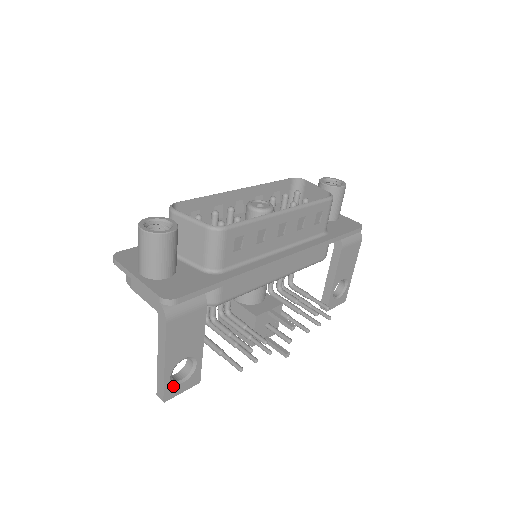
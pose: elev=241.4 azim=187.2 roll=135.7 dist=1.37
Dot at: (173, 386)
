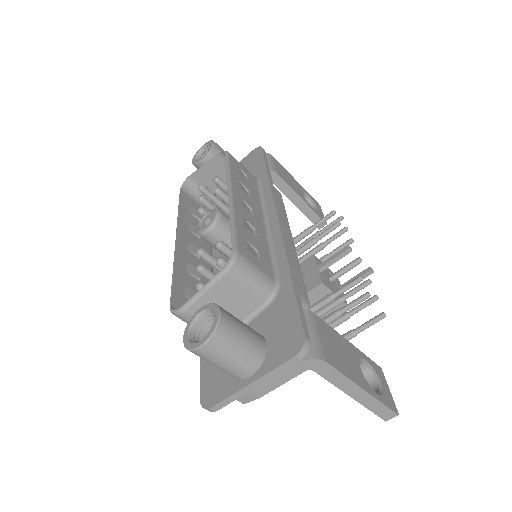
Dot at: (384, 396)
